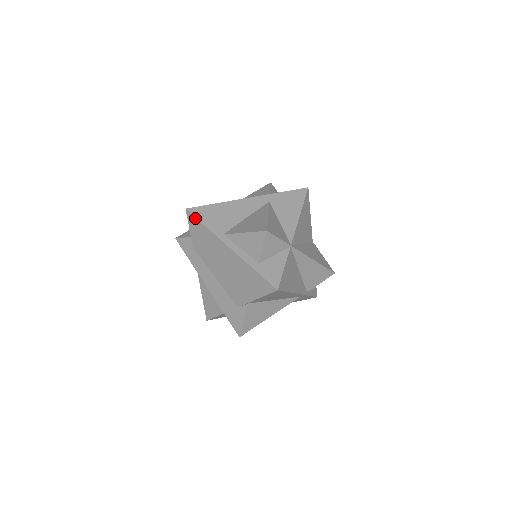
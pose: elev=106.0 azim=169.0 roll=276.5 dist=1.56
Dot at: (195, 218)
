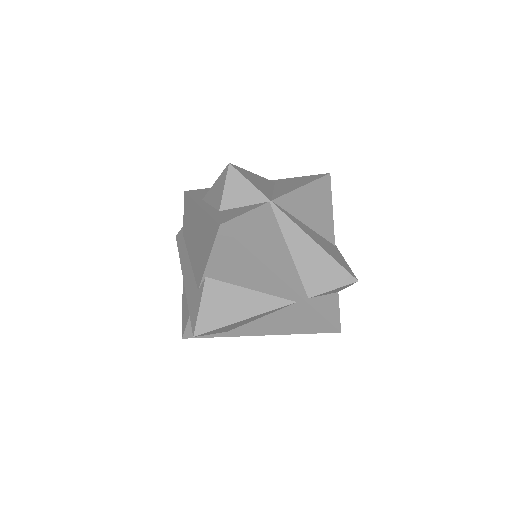
Dot at: (187, 195)
